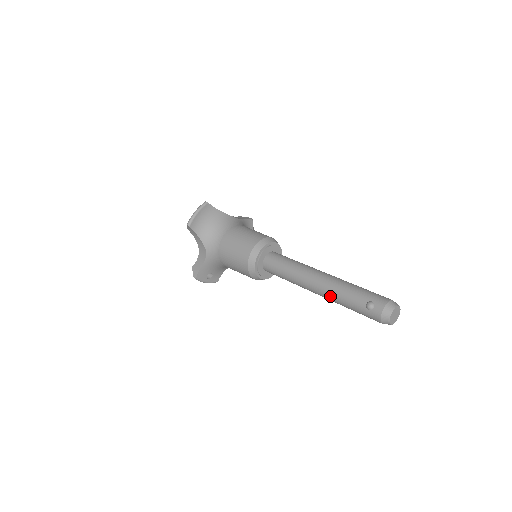
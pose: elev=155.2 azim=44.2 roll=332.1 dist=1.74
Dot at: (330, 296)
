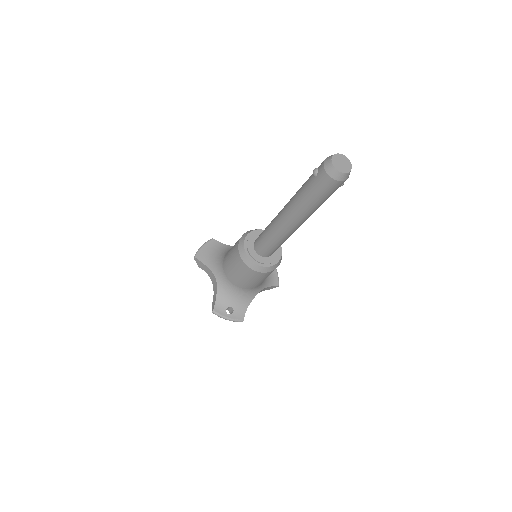
Dot at: (293, 206)
